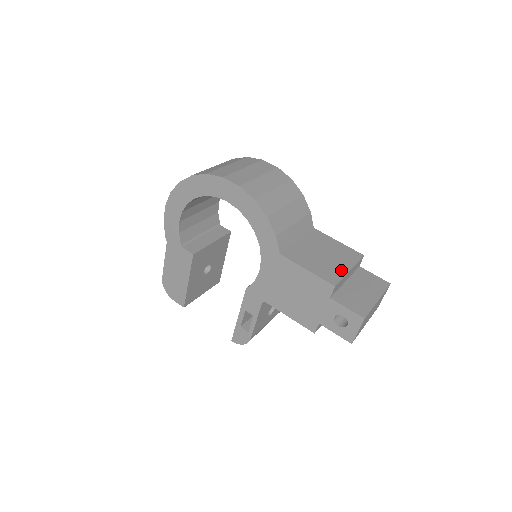
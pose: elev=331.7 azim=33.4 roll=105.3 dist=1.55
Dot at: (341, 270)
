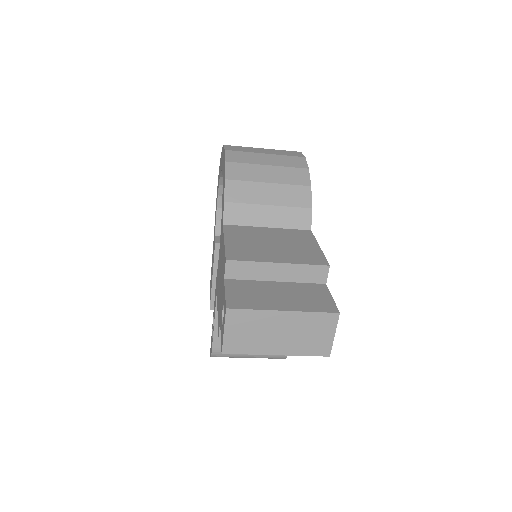
Dot at: (265, 257)
